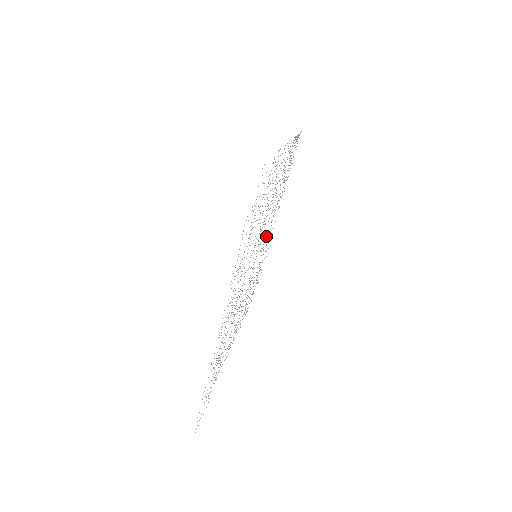
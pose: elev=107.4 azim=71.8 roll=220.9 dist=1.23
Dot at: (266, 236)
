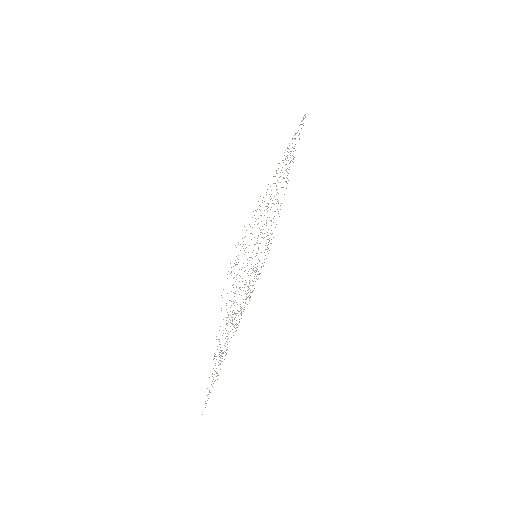
Dot at: occluded
